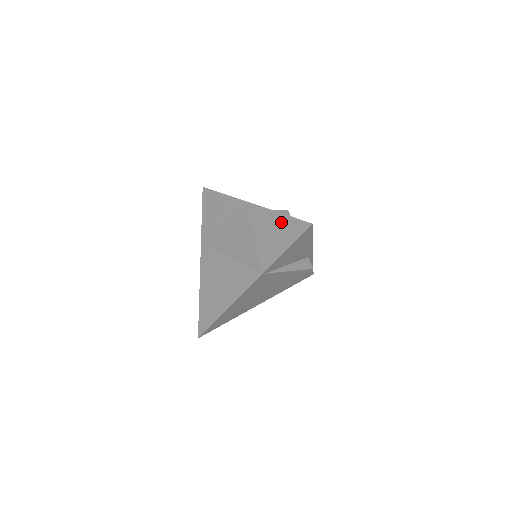
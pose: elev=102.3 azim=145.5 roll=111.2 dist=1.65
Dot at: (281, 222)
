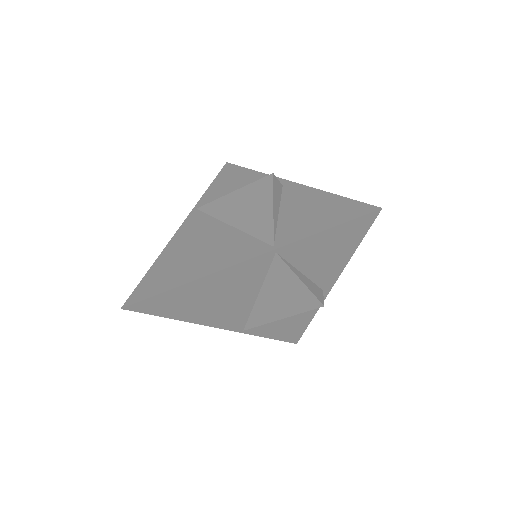
Dot at: (330, 201)
